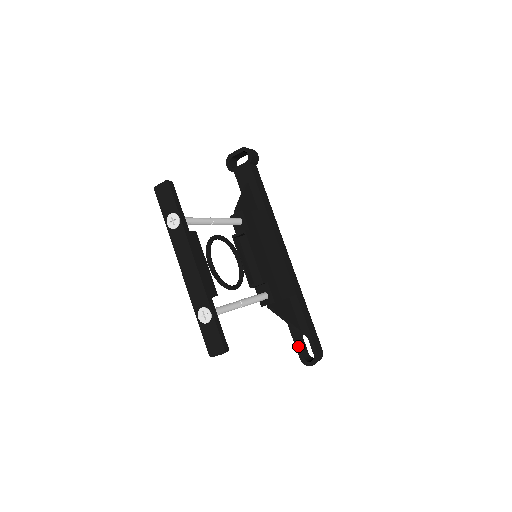
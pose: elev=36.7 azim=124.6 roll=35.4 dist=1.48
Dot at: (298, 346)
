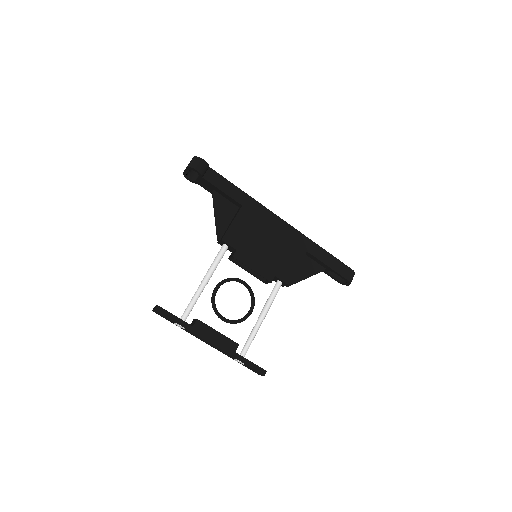
Dot at: (331, 277)
